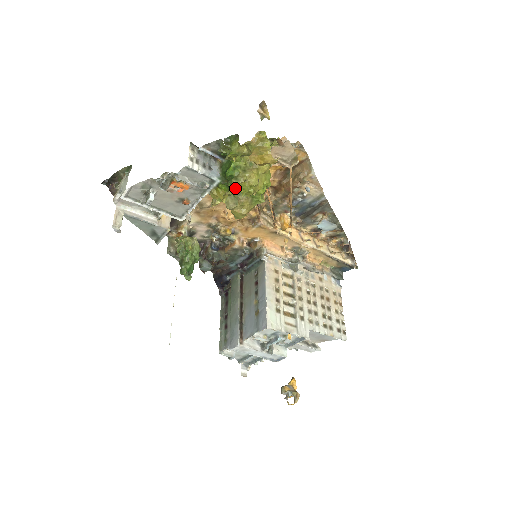
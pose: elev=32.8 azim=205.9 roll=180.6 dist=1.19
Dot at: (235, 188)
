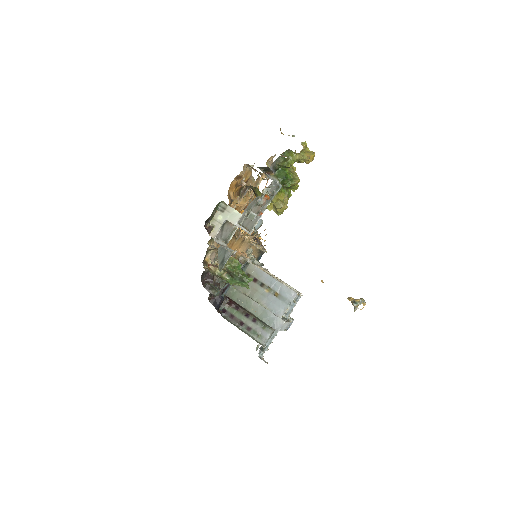
Dot at: (286, 189)
